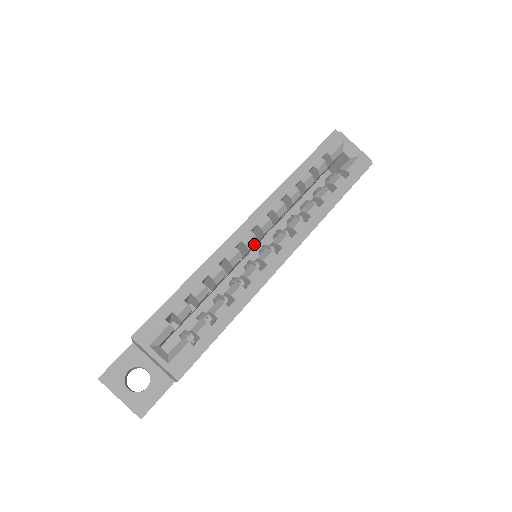
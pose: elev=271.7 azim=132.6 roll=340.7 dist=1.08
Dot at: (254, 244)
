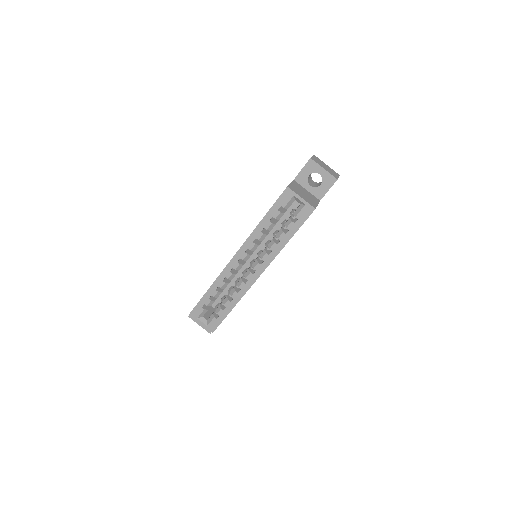
Dot at: (241, 267)
